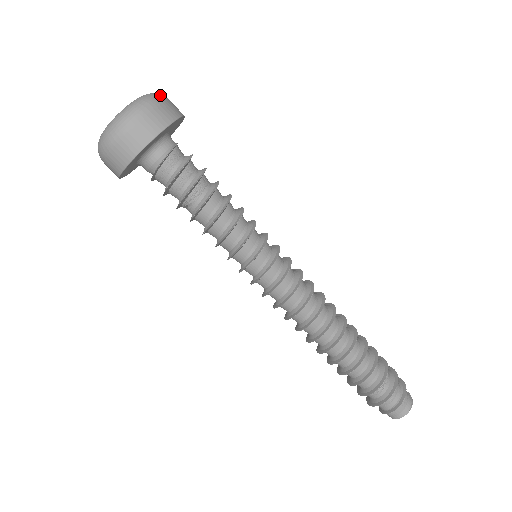
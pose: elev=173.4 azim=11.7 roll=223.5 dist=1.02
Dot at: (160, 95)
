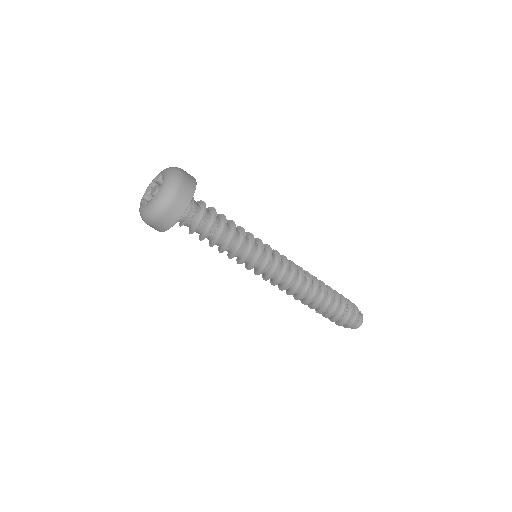
Dot at: (178, 177)
